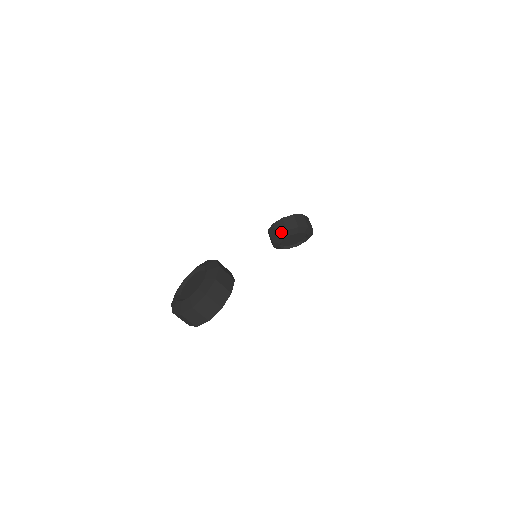
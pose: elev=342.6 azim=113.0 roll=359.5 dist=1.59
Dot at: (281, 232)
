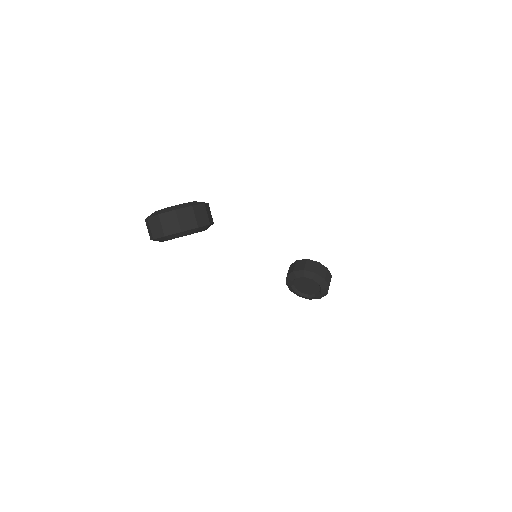
Dot at: (298, 269)
